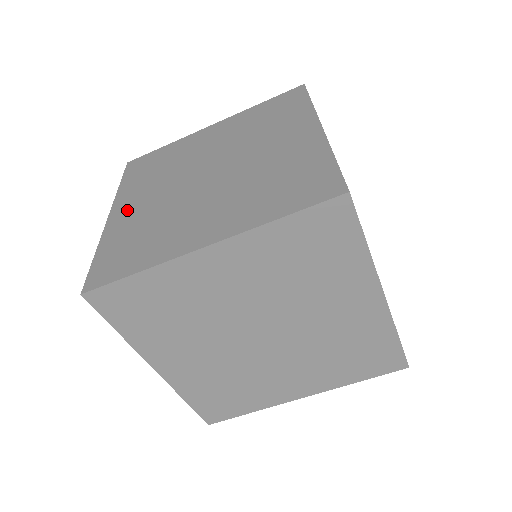
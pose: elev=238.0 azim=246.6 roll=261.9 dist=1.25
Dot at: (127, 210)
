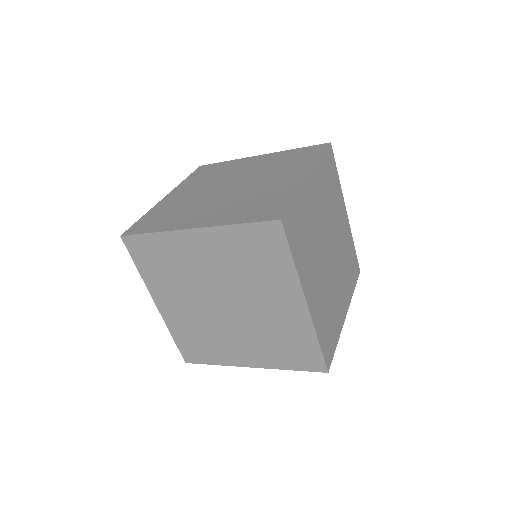
Dot at: (176, 196)
